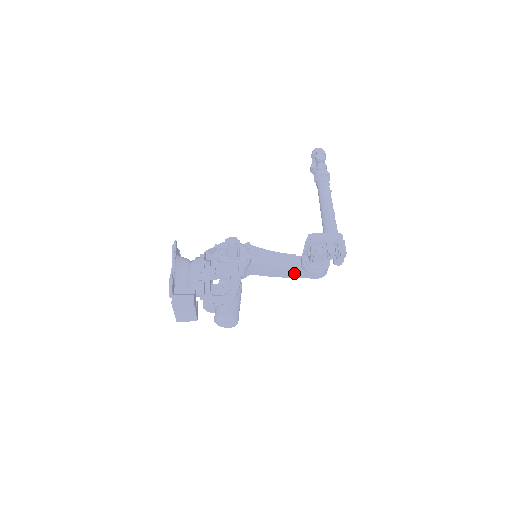
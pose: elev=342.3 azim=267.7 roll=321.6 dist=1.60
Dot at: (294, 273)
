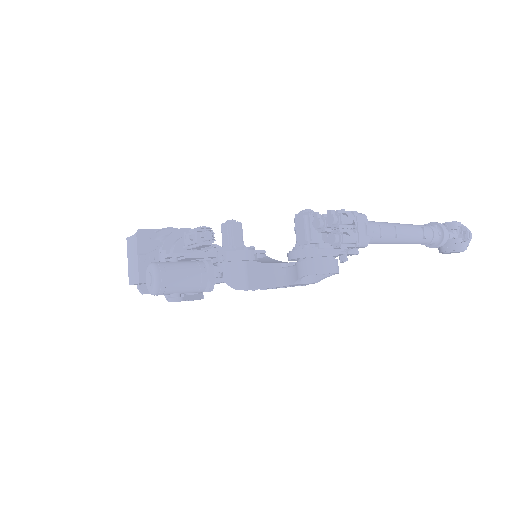
Dot at: (280, 271)
